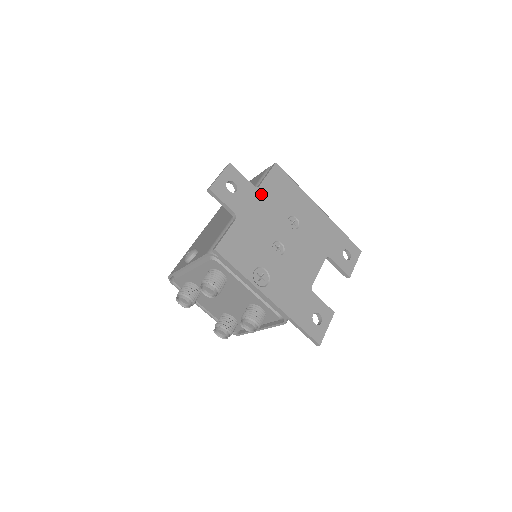
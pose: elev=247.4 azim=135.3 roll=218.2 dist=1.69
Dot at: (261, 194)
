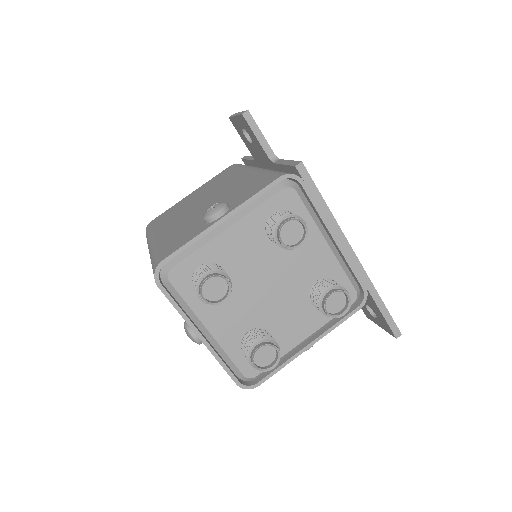
Dot at: occluded
